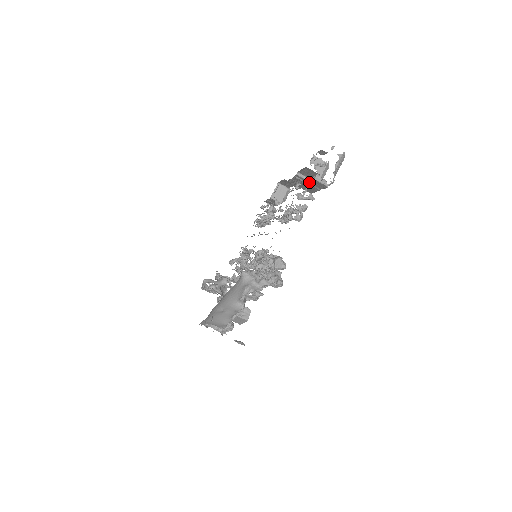
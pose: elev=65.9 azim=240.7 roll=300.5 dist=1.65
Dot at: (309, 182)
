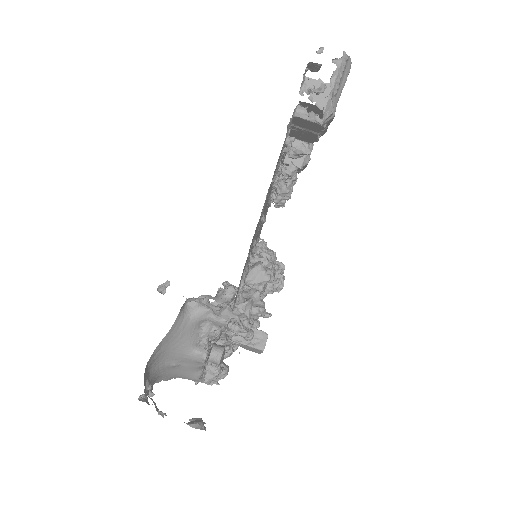
Dot at: (294, 124)
